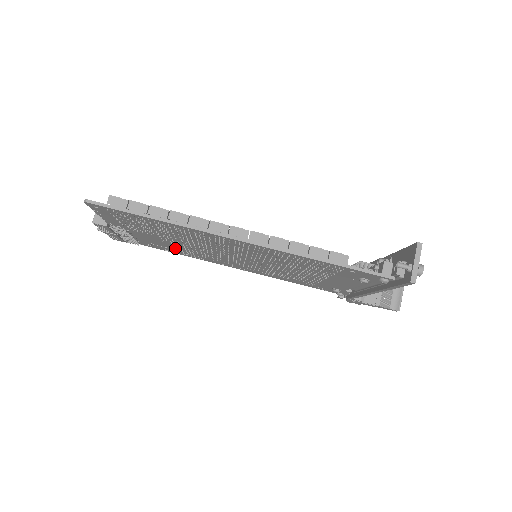
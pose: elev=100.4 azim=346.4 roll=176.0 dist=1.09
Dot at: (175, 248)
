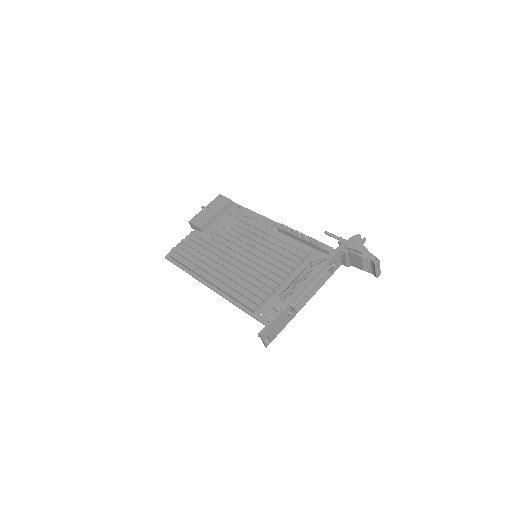
Dot at: occluded
